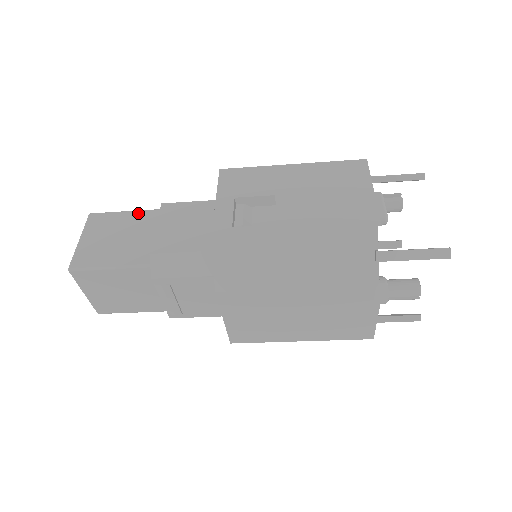
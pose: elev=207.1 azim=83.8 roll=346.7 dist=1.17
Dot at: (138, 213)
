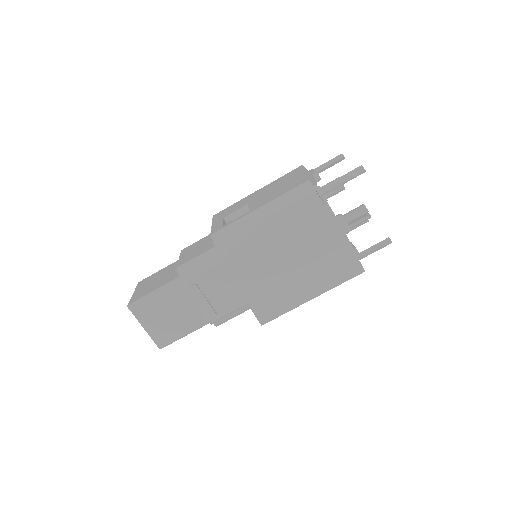
Dot at: (169, 266)
